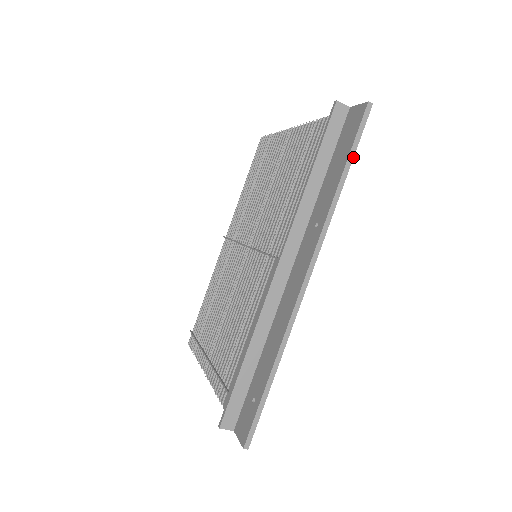
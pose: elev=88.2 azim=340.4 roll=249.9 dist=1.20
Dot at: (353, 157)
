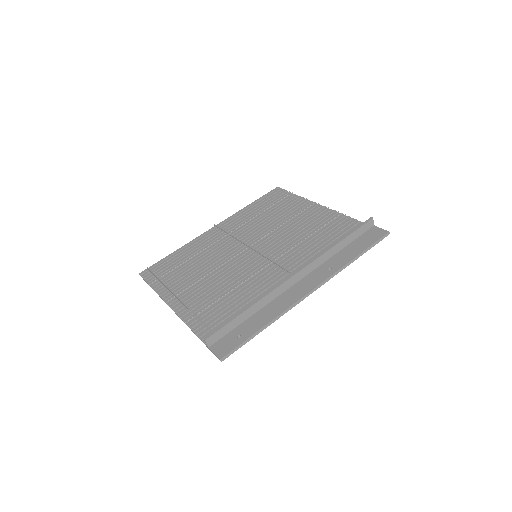
Dot at: occluded
